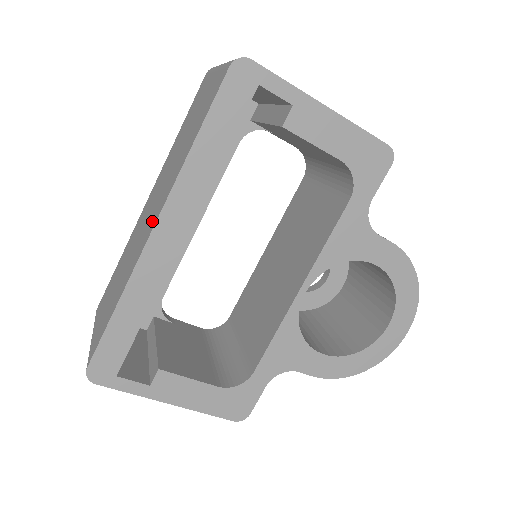
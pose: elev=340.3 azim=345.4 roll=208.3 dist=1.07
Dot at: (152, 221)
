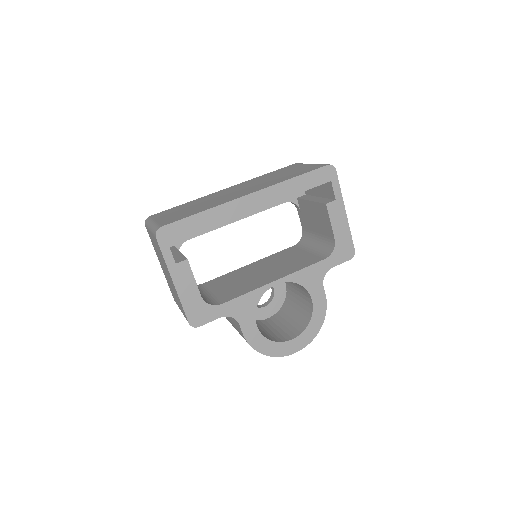
Dot at: (245, 193)
